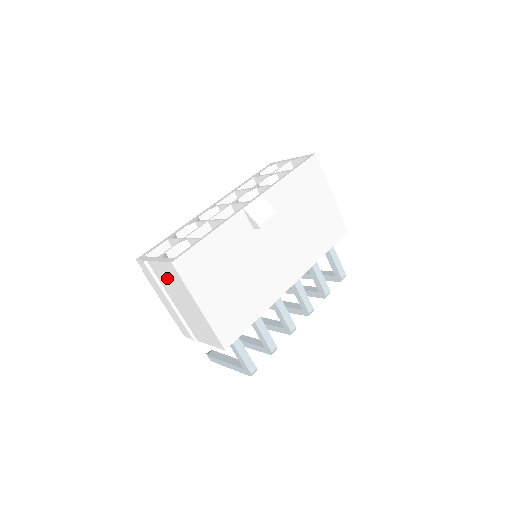
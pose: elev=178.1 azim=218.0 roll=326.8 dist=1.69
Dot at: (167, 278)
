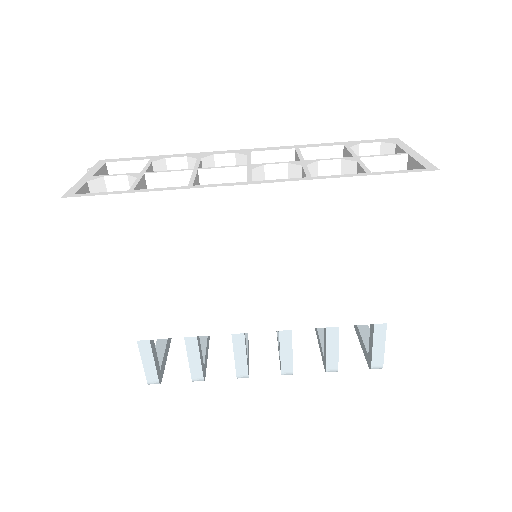
Dot at: occluded
